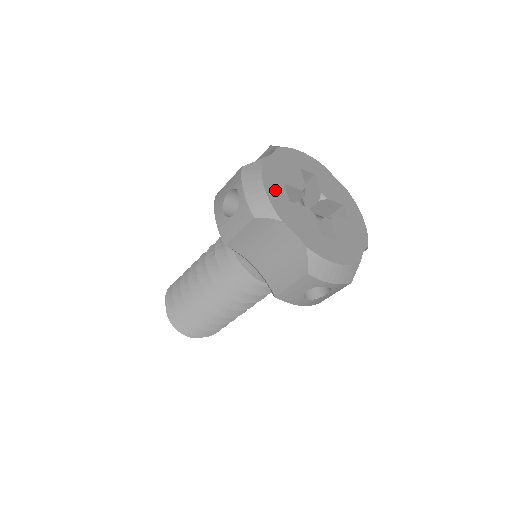
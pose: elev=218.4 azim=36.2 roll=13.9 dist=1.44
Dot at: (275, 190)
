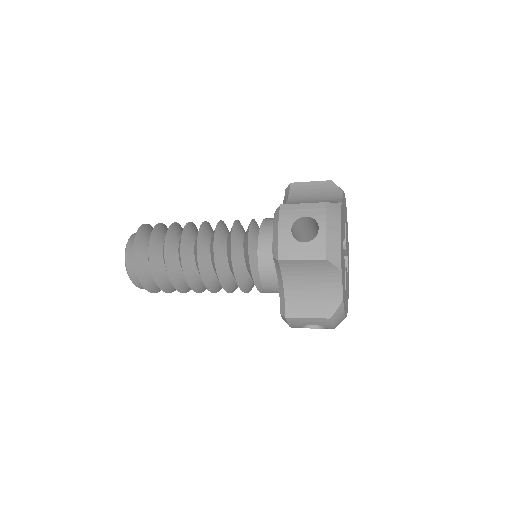
Dot at: occluded
